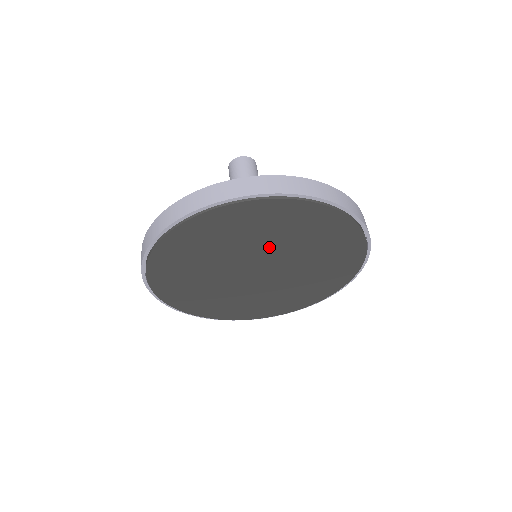
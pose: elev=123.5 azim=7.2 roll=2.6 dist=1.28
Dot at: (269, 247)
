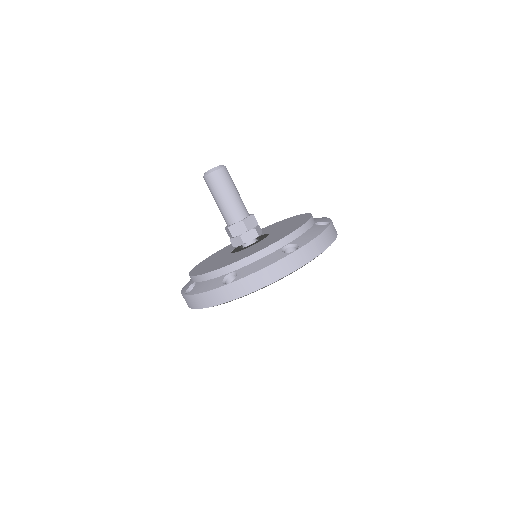
Dot at: occluded
